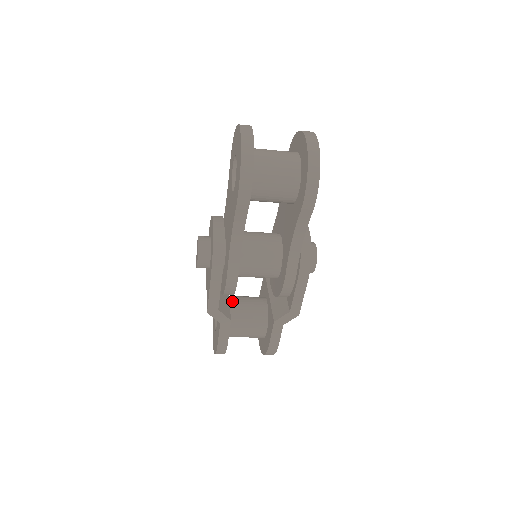
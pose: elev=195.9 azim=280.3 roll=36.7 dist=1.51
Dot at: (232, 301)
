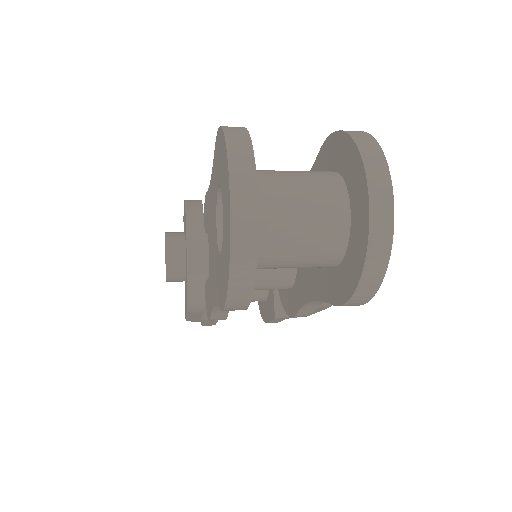
Dot at: occluded
